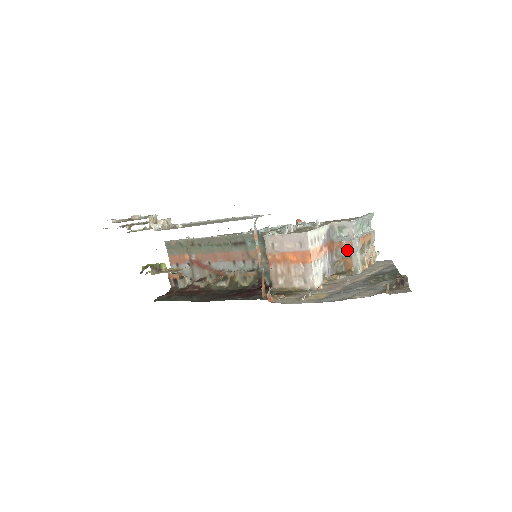
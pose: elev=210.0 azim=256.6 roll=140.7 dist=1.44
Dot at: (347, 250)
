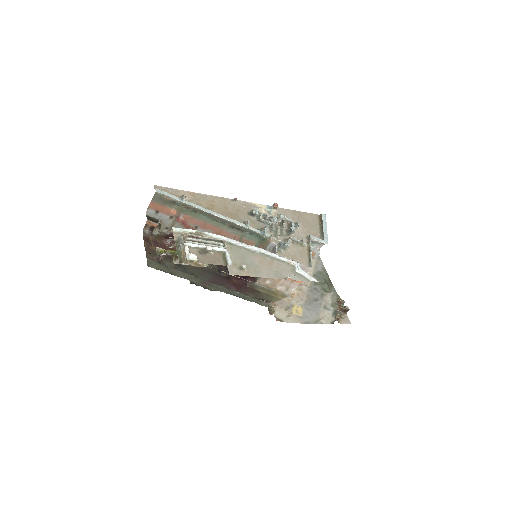
Dot at: occluded
